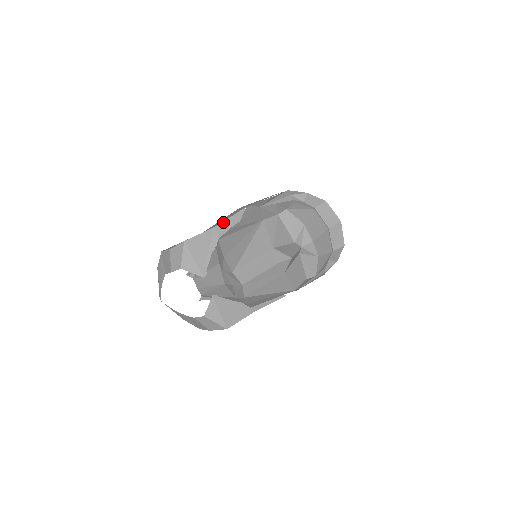
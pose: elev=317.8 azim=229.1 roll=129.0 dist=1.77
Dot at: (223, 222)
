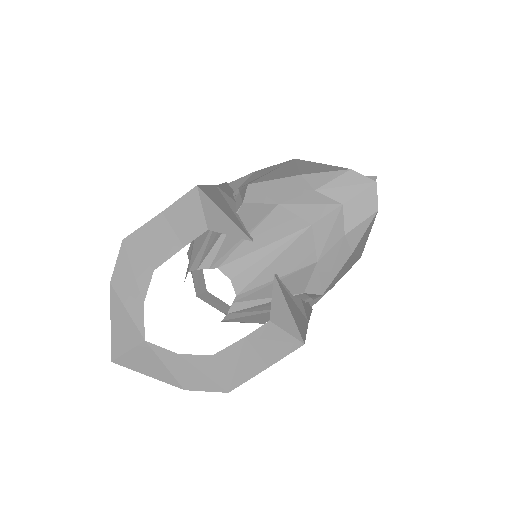
Dot at: (220, 185)
